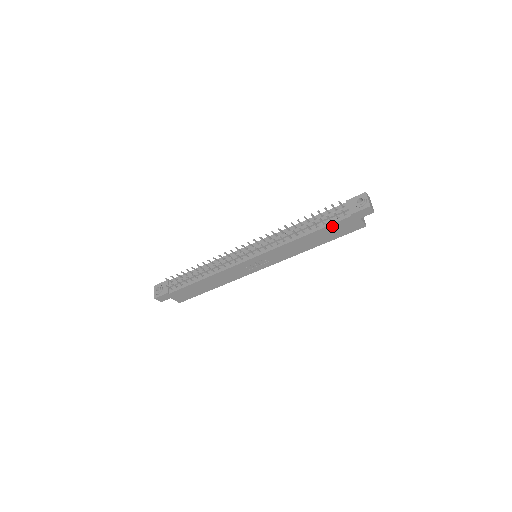
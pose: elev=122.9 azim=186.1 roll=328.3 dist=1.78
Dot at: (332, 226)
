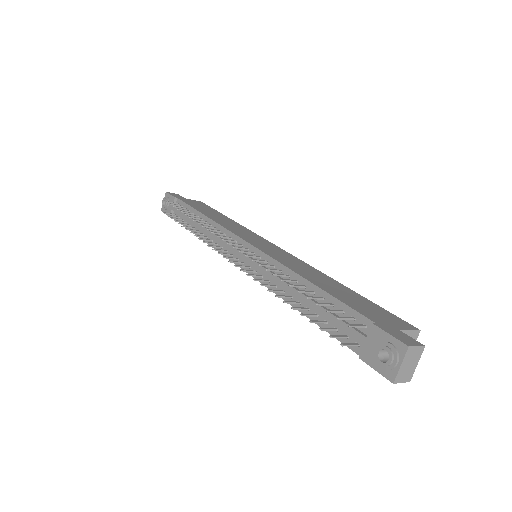
Dot at: (336, 334)
